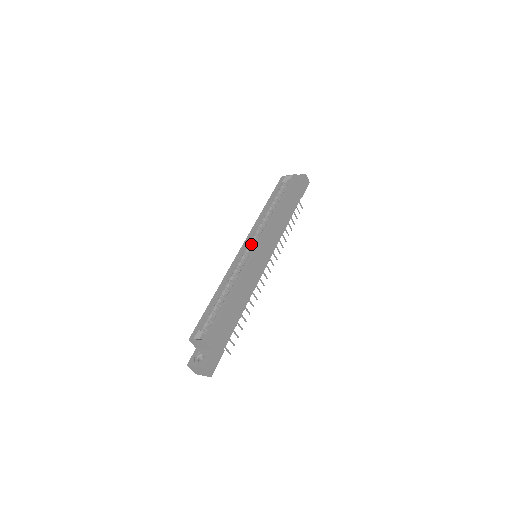
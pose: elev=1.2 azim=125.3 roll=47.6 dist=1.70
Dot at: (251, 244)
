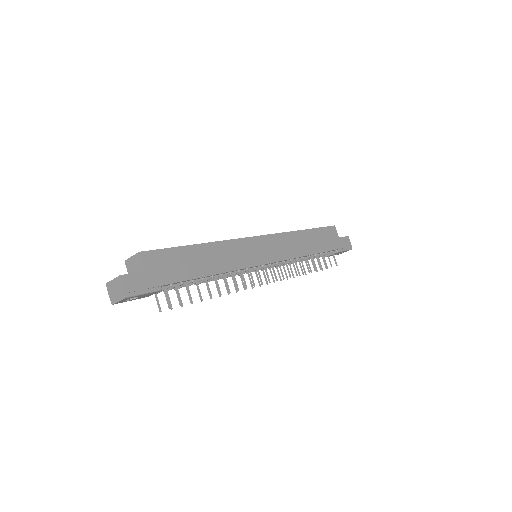
Dot at: occluded
